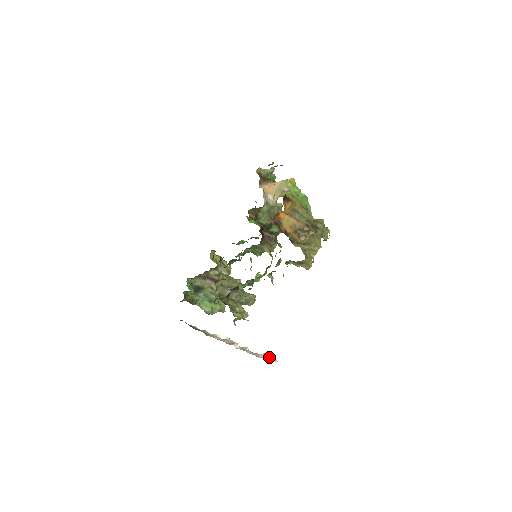
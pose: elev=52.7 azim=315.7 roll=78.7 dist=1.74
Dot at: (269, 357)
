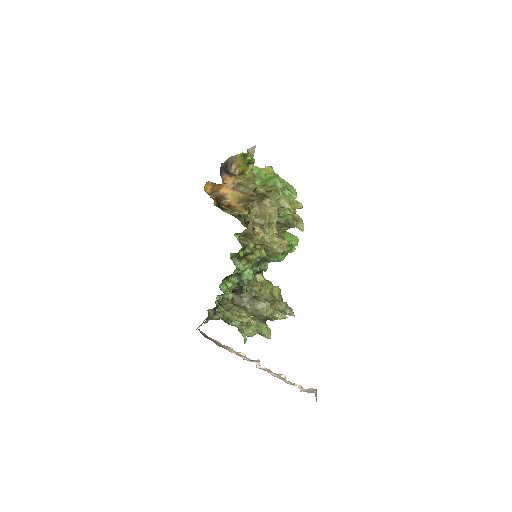
Dot at: (311, 390)
